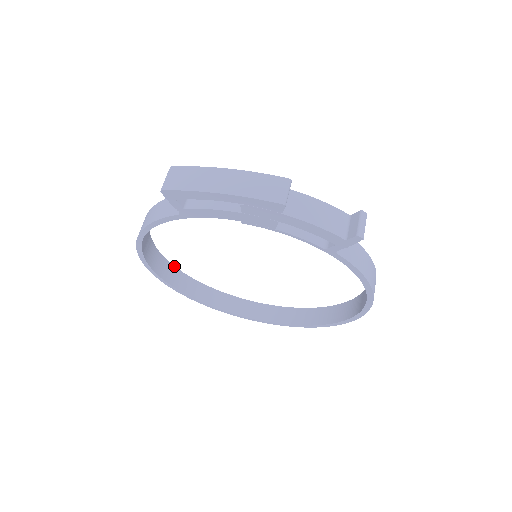
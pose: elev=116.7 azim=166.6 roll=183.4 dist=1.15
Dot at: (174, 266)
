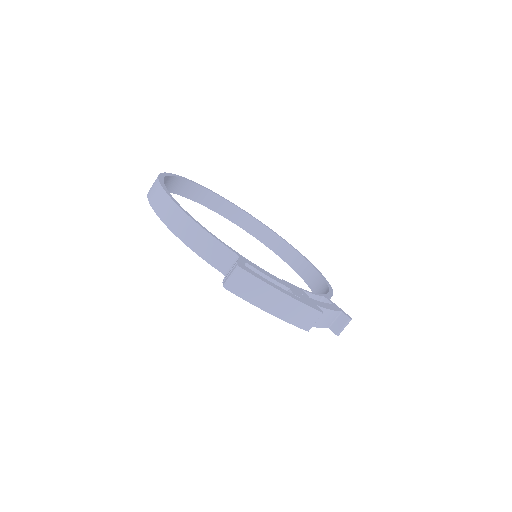
Dot at: (168, 175)
